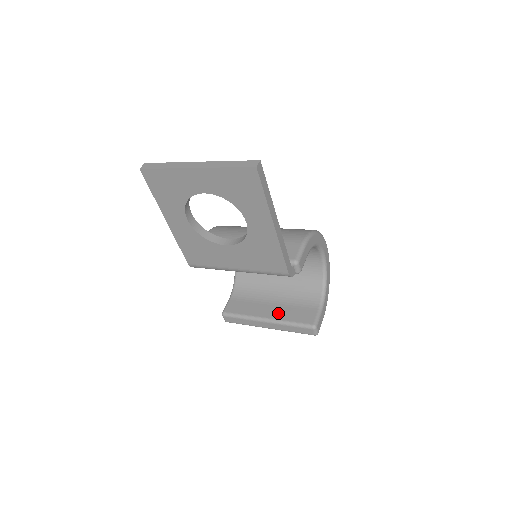
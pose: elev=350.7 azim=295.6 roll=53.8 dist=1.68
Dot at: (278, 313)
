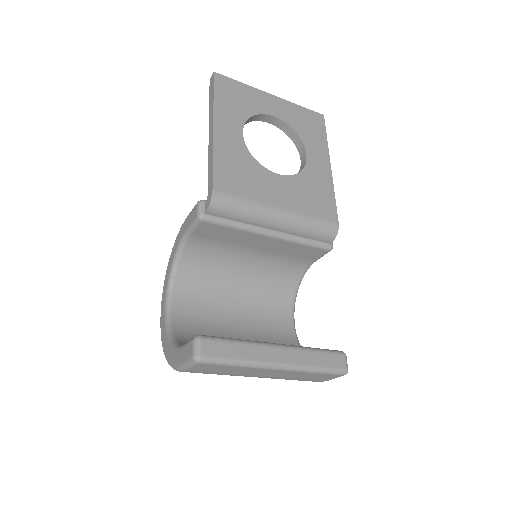
Dot at: occluded
